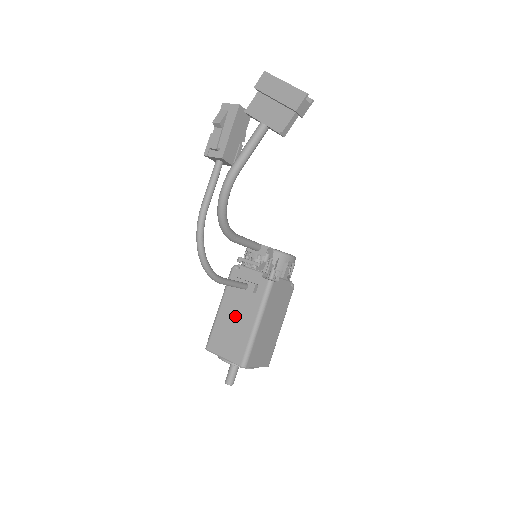
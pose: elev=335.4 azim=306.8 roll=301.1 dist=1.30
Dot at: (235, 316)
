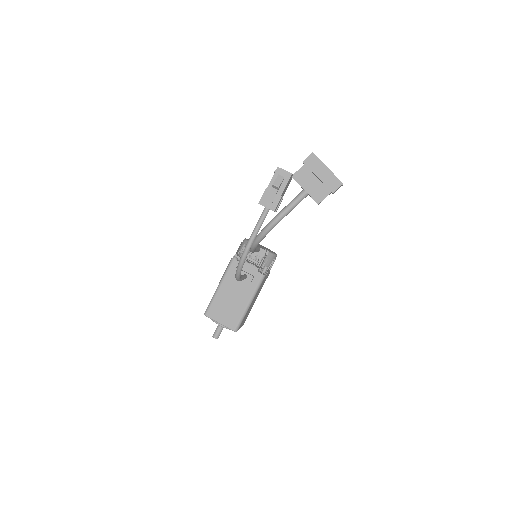
Dot at: (232, 295)
